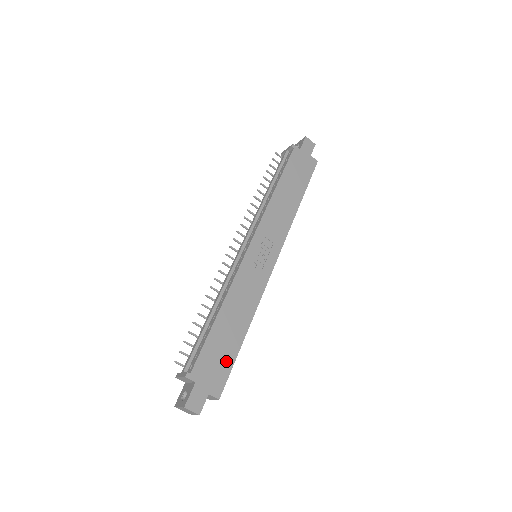
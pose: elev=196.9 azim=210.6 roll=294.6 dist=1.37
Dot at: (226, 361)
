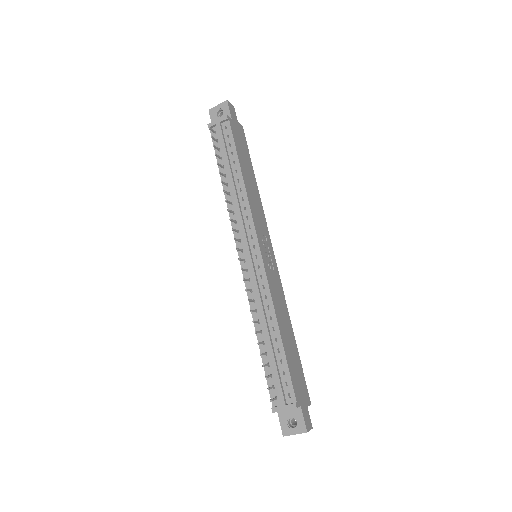
Dot at: (300, 370)
